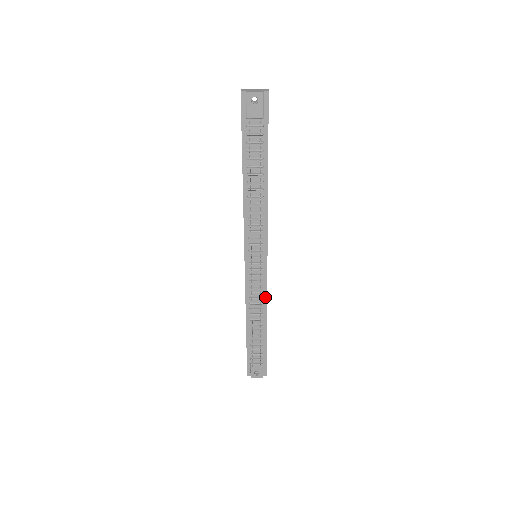
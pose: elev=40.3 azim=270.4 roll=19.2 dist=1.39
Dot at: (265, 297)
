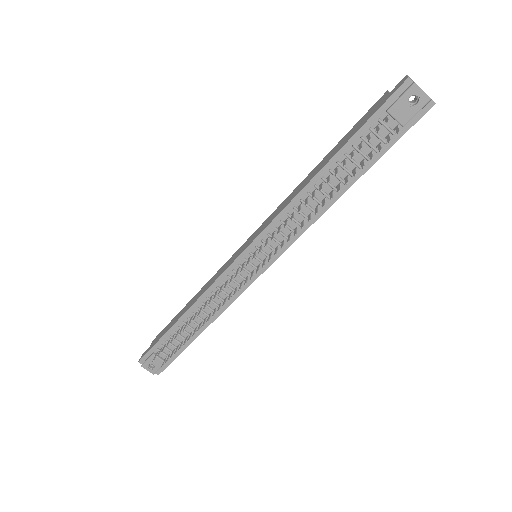
Dot at: (229, 303)
